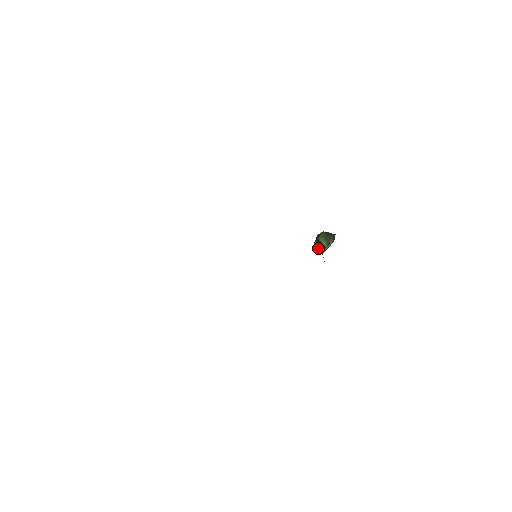
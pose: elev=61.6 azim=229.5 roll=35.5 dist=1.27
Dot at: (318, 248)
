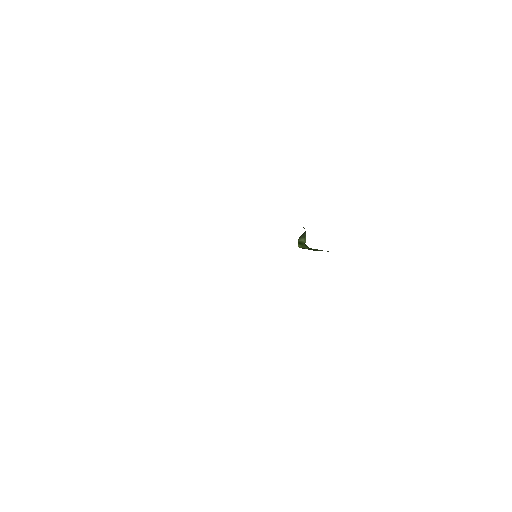
Dot at: (302, 247)
